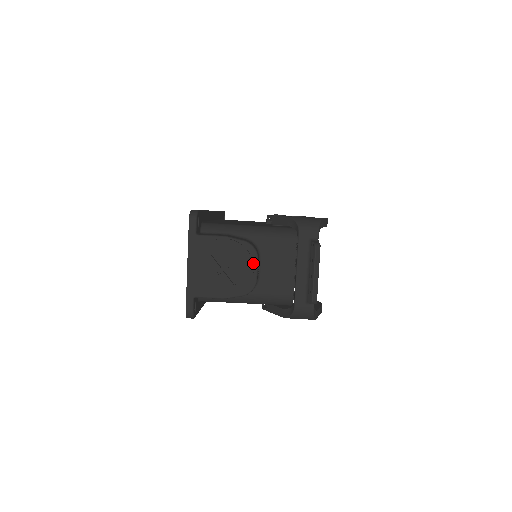
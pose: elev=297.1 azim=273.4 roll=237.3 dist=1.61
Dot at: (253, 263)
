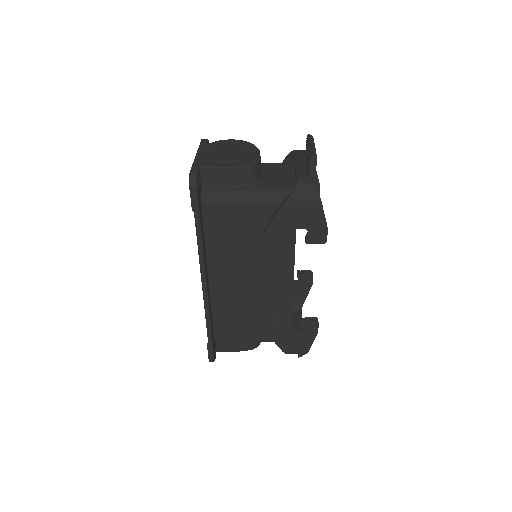
Dot at: (256, 152)
